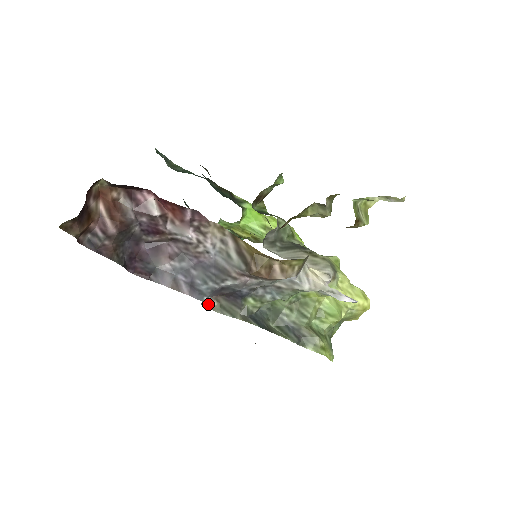
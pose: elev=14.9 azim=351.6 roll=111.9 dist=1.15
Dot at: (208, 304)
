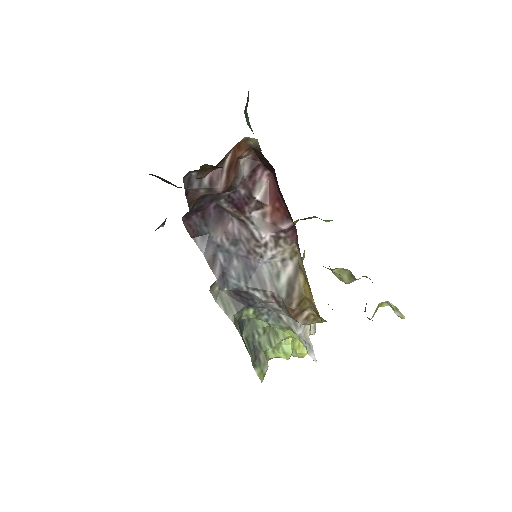
Dot at: (212, 286)
